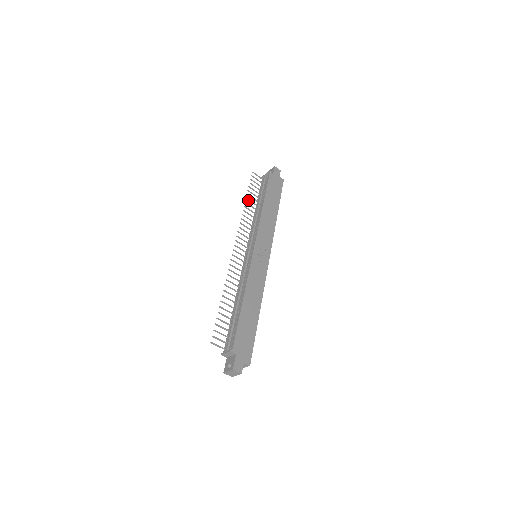
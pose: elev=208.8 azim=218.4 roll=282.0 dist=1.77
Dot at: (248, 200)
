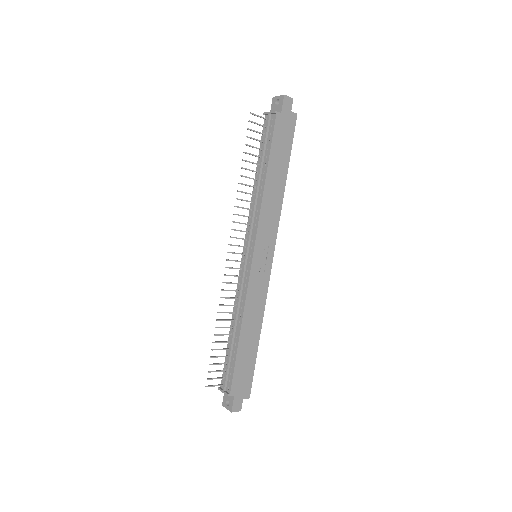
Dot at: occluded
